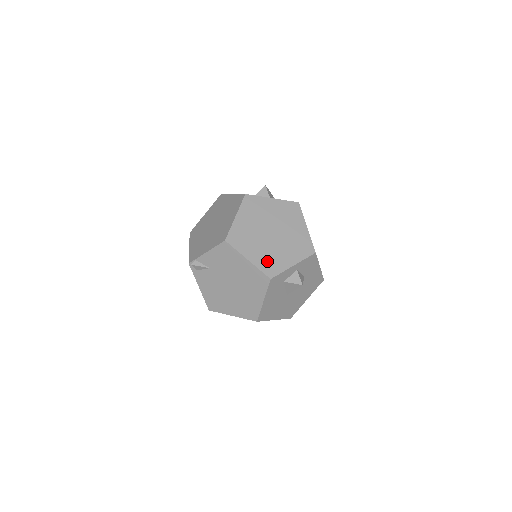
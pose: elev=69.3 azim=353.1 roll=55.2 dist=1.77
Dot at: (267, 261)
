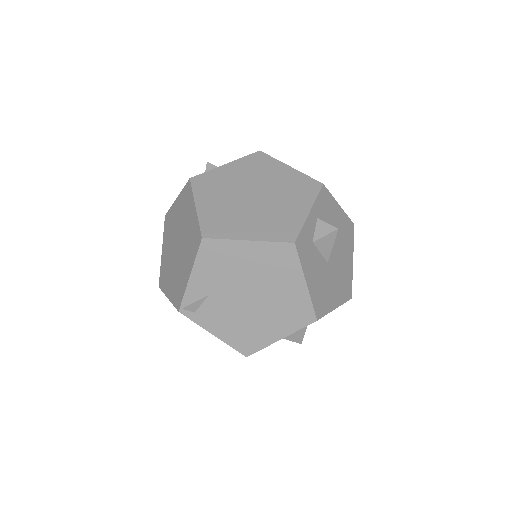
Dot at: (273, 227)
